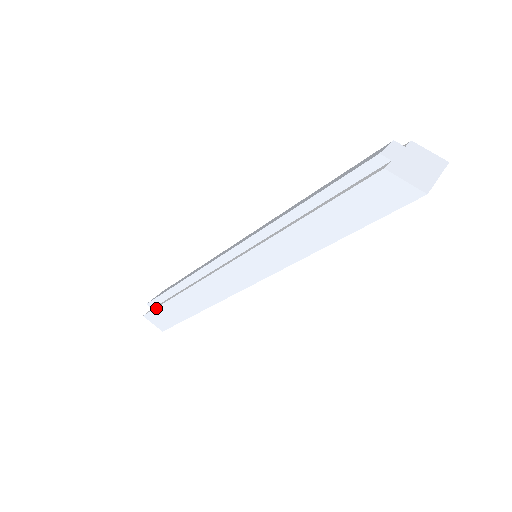
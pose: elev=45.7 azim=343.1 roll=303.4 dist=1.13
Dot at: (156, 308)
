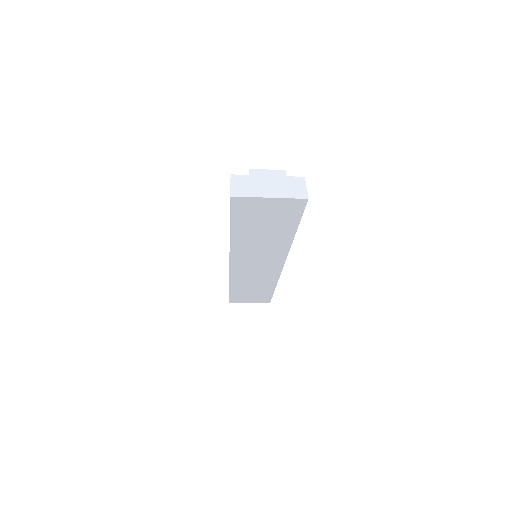
Dot at: occluded
